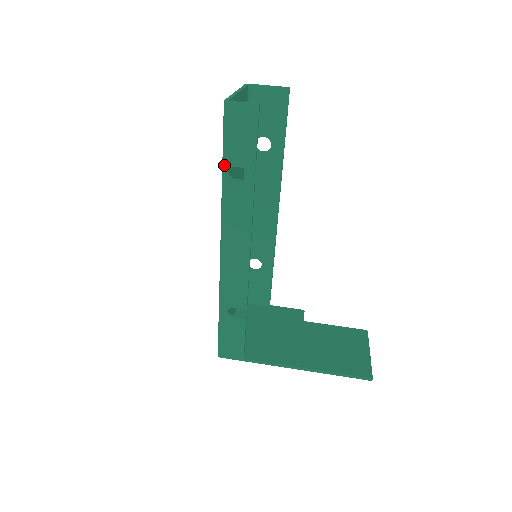
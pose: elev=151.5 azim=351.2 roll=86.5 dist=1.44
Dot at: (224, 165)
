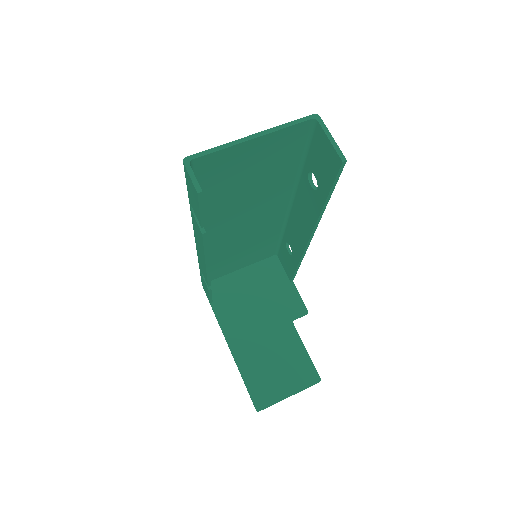
Dot at: (189, 199)
